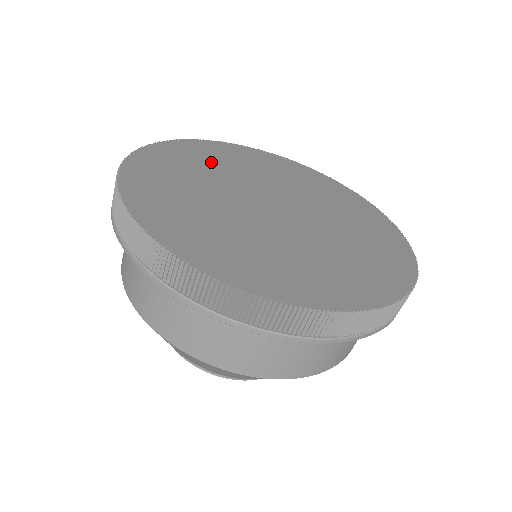
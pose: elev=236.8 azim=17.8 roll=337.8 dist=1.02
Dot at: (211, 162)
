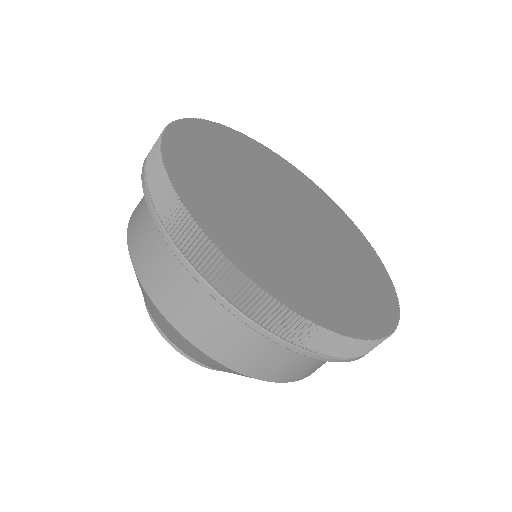
Dot at: (215, 177)
